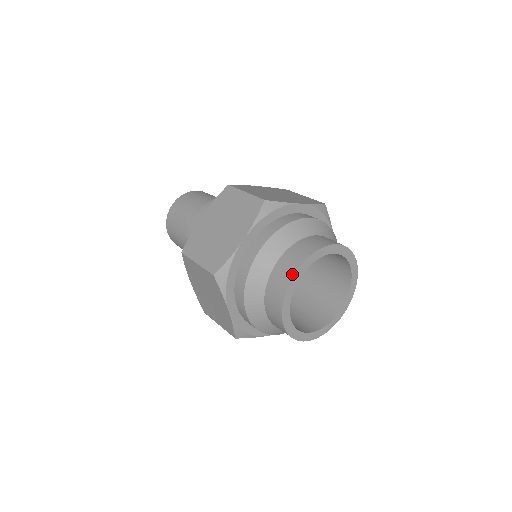
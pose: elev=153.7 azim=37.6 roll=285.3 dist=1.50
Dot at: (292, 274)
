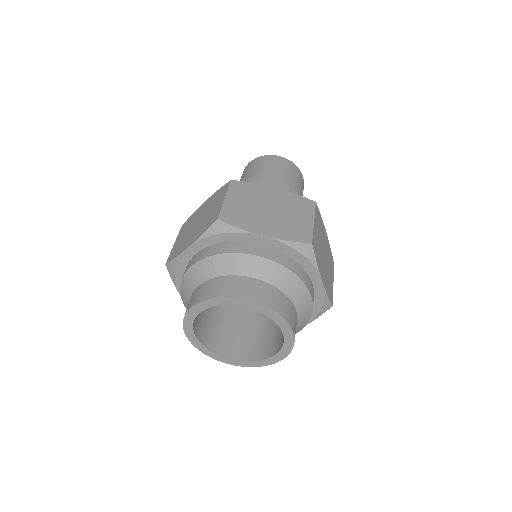
Dot at: (245, 297)
